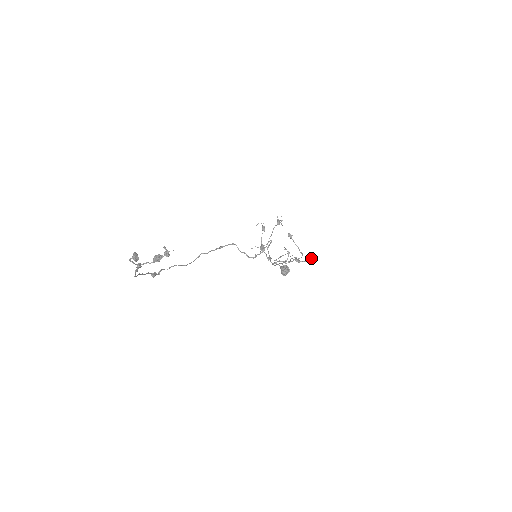
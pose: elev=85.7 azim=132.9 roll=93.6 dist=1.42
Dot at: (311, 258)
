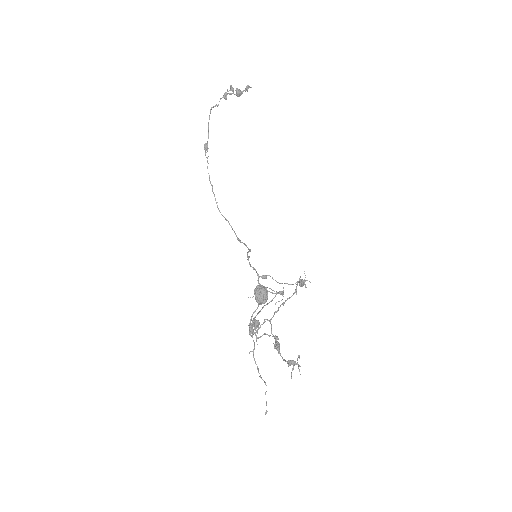
Dot at: occluded
